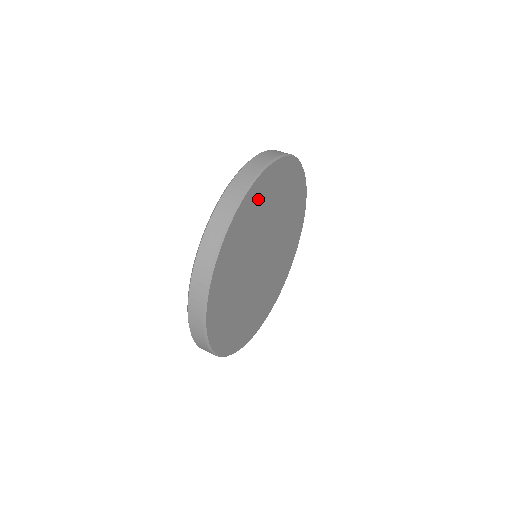
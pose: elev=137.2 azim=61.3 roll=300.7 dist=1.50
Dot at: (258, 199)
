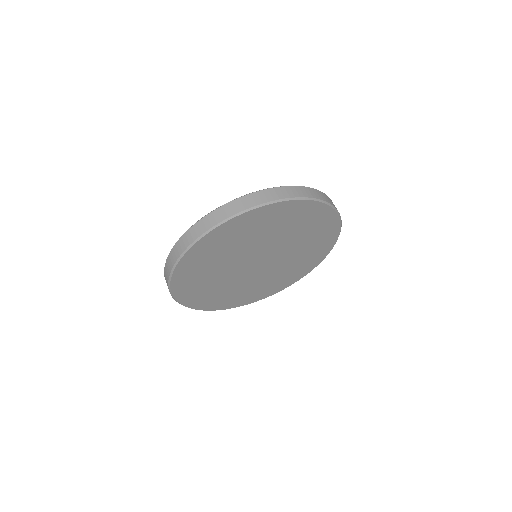
Dot at: (208, 250)
